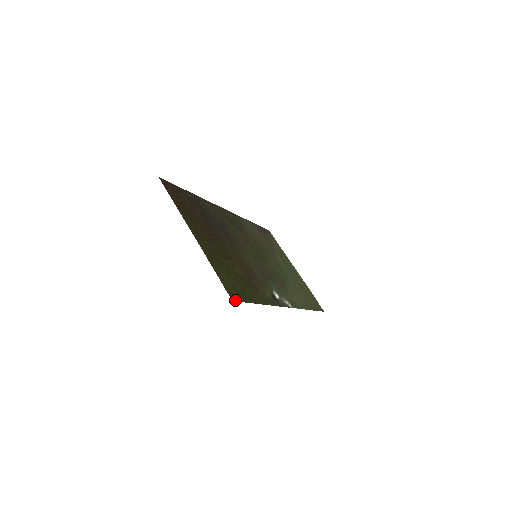
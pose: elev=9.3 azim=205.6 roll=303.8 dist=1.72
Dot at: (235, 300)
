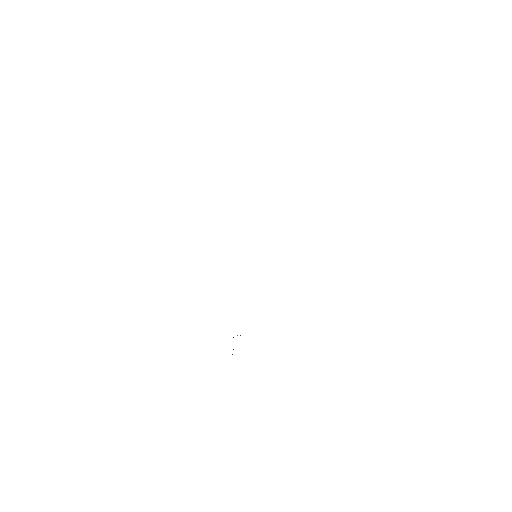
Dot at: occluded
